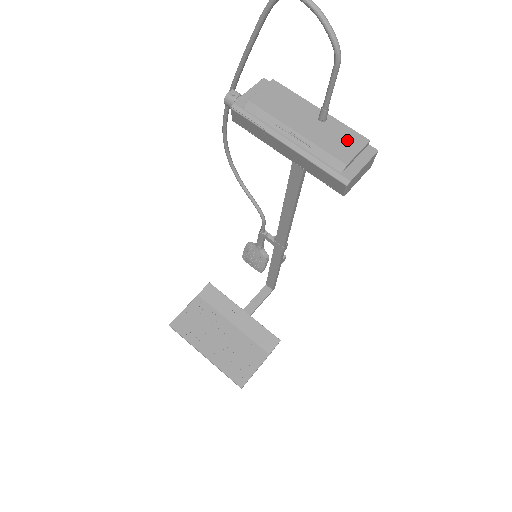
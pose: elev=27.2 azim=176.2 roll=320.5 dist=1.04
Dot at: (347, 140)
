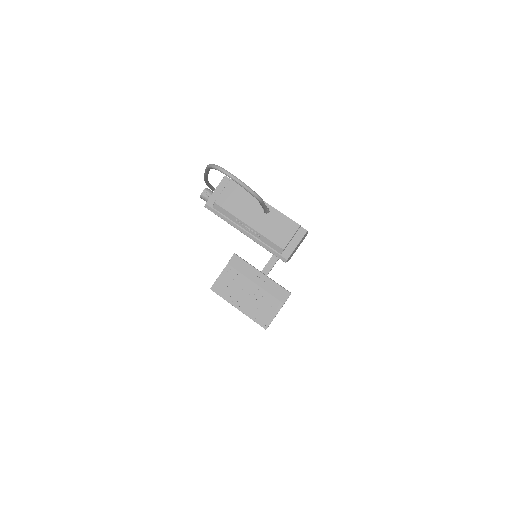
Dot at: (284, 228)
